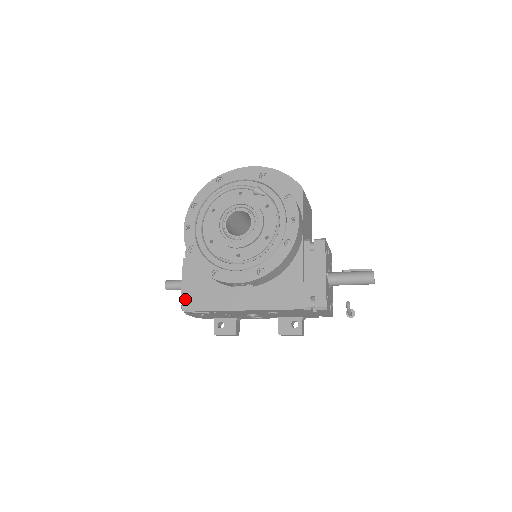
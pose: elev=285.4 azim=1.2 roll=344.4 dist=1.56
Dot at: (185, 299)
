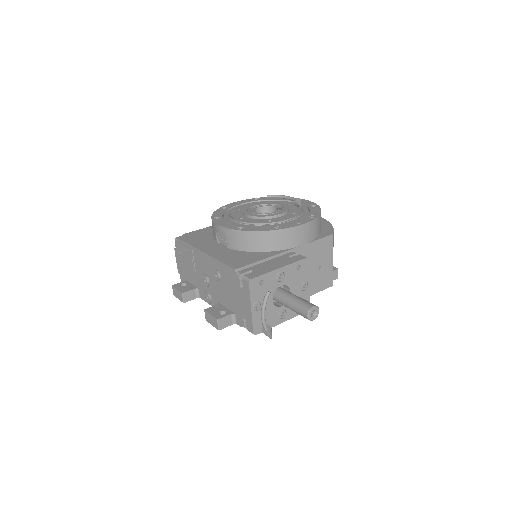
Dot at: occluded
